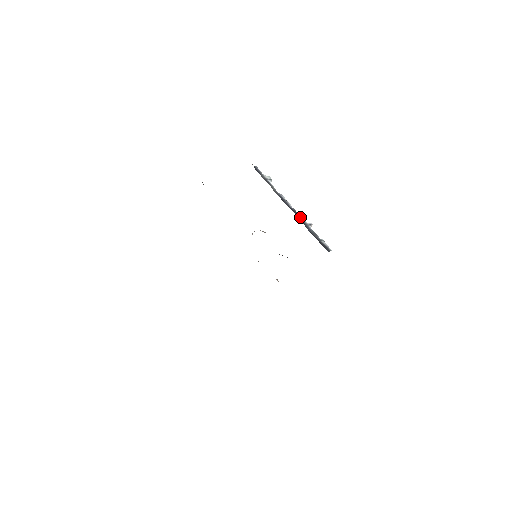
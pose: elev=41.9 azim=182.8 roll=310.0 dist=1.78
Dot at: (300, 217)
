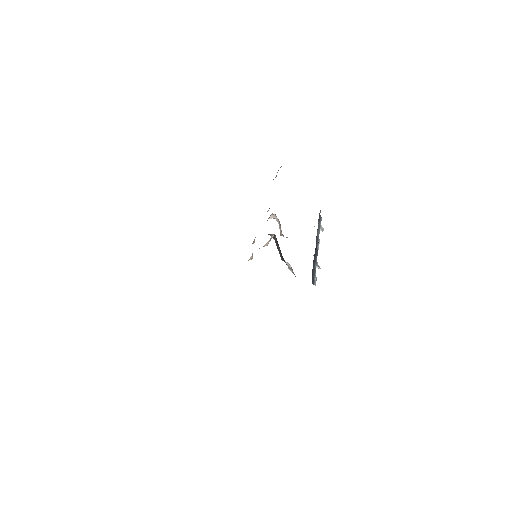
Dot at: occluded
